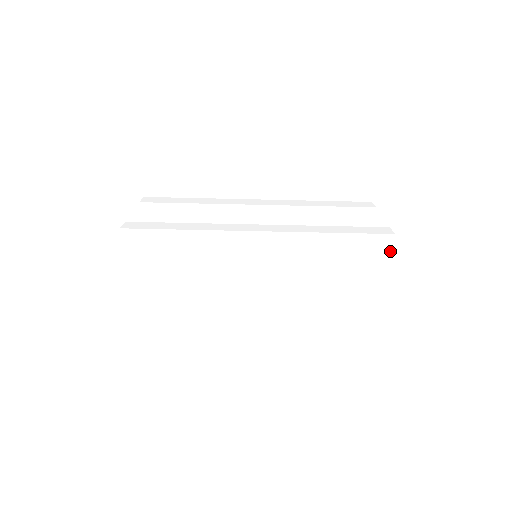
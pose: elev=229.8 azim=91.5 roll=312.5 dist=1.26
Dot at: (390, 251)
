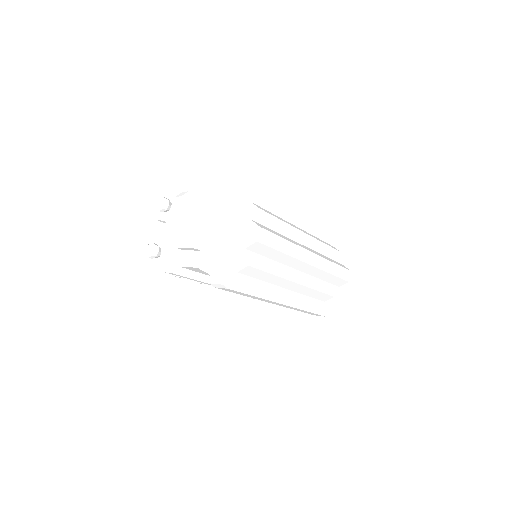
Dot at: (348, 279)
